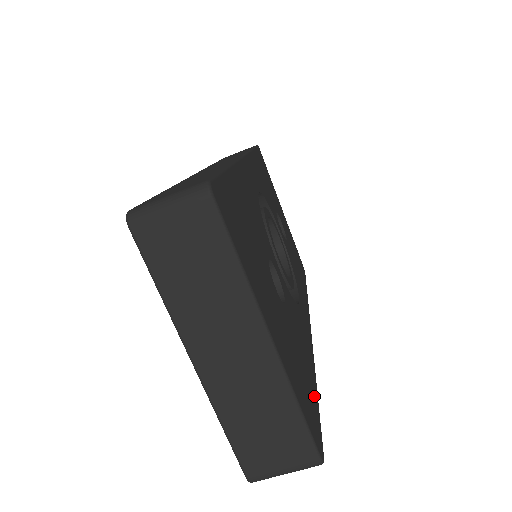
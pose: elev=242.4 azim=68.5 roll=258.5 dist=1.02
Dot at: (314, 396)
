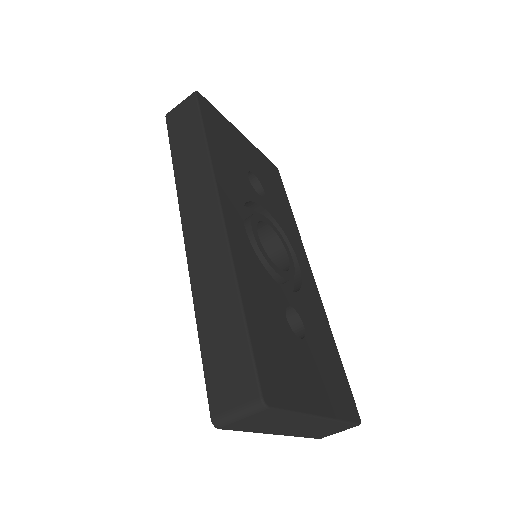
Dot at: (340, 369)
